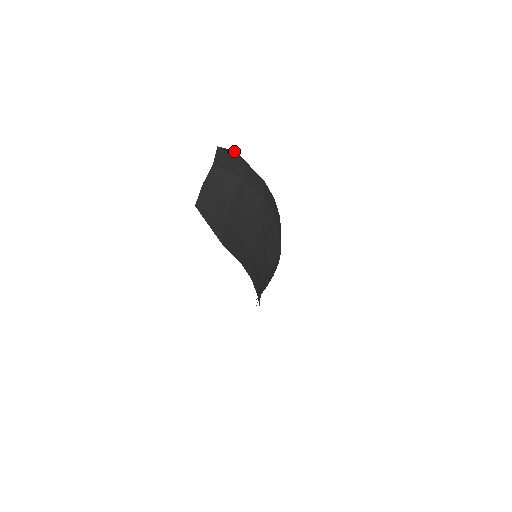
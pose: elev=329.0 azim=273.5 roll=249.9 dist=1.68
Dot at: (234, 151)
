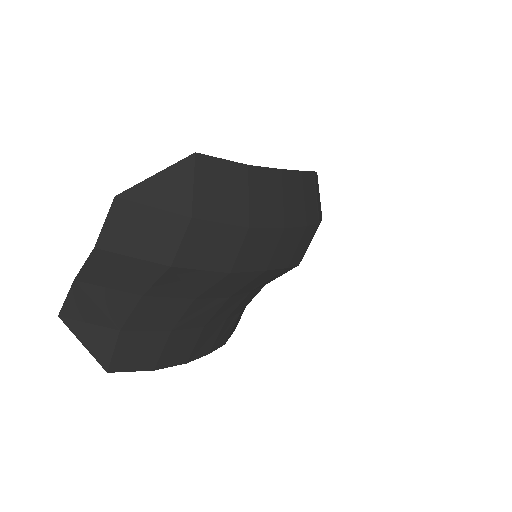
Dot at: (185, 163)
